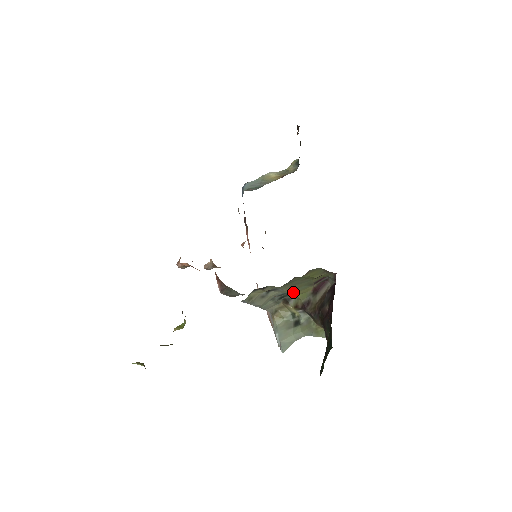
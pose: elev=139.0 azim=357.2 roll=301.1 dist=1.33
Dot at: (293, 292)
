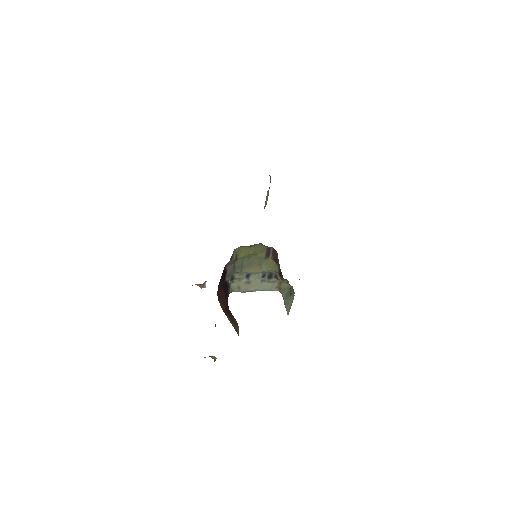
Dot at: (264, 270)
